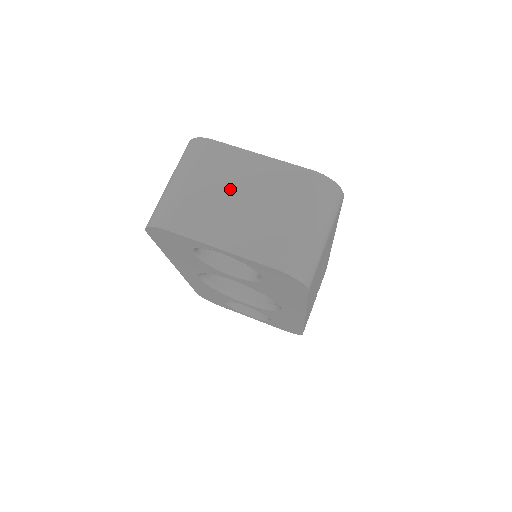
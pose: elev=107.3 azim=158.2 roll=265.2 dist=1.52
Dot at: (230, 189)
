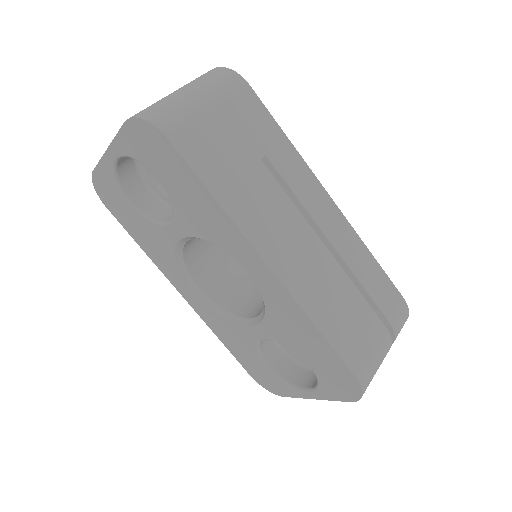
Dot at: occluded
